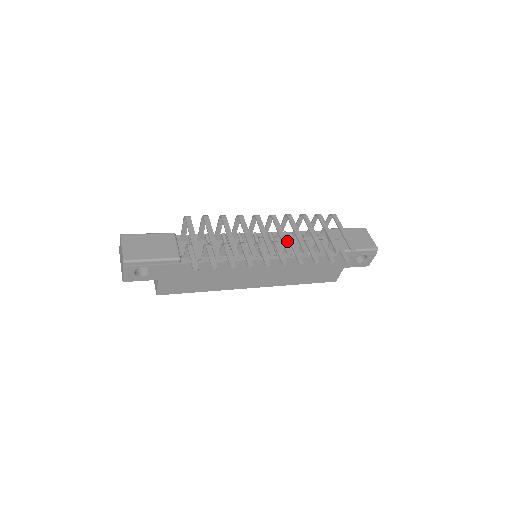
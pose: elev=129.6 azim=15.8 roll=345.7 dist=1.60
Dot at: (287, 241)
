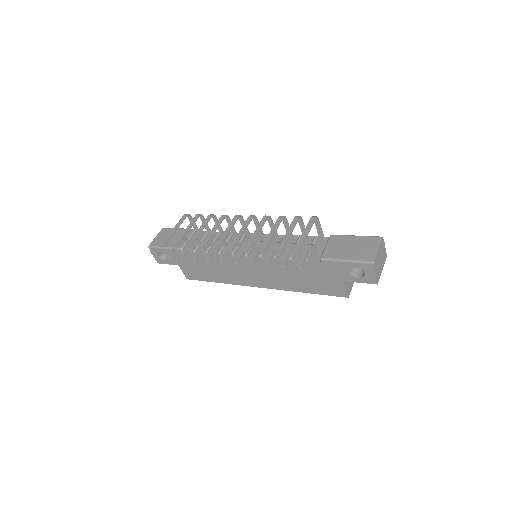
Dot at: occluded
